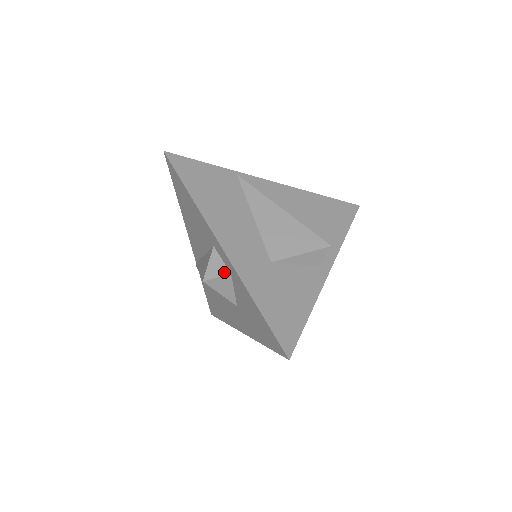
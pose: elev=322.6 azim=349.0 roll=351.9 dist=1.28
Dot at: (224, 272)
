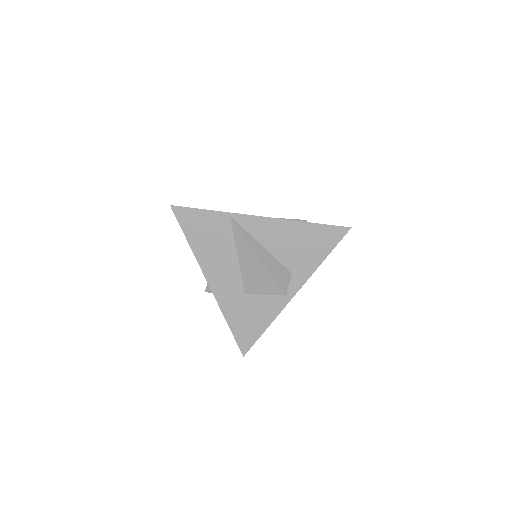
Dot at: occluded
